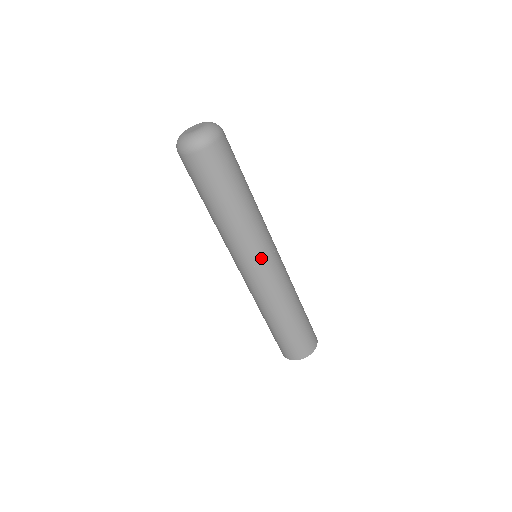
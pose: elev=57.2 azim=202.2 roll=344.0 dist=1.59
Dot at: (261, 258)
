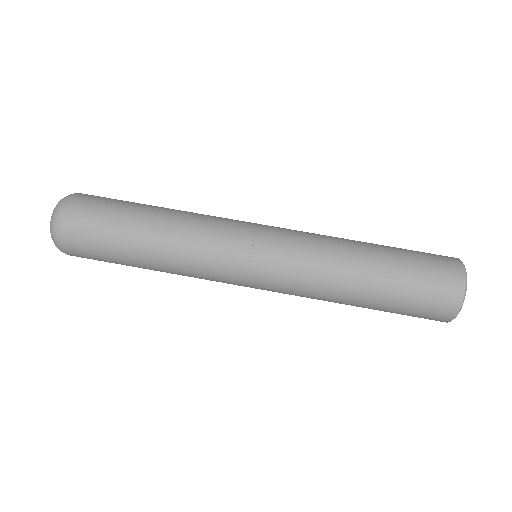
Dot at: occluded
